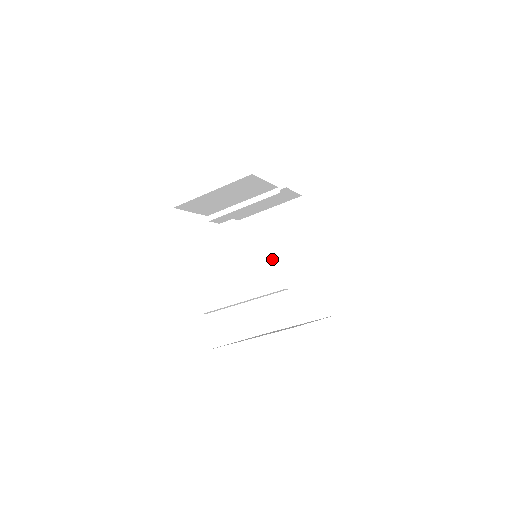
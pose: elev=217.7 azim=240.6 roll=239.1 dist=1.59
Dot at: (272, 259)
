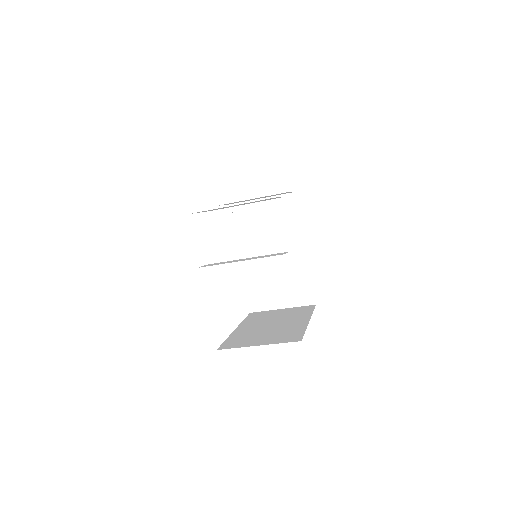
Dot at: (260, 247)
